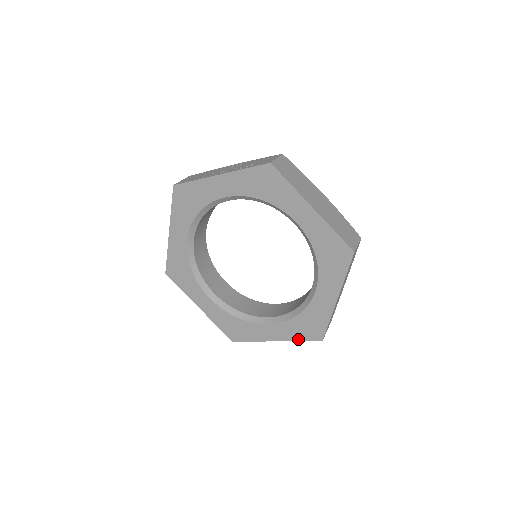
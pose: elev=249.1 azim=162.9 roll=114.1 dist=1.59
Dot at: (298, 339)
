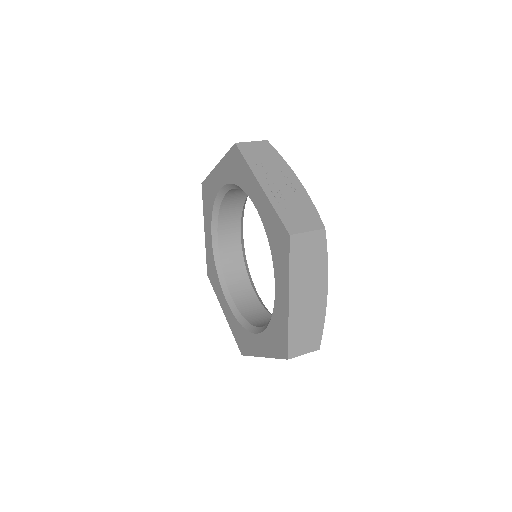
Dot at: (233, 333)
